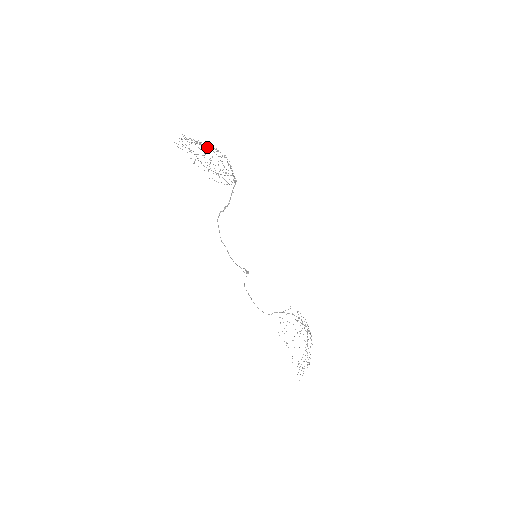
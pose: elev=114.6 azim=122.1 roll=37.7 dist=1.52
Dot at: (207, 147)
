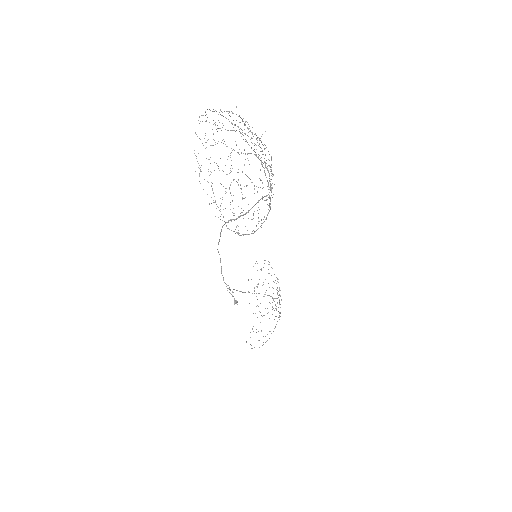
Dot at: occluded
